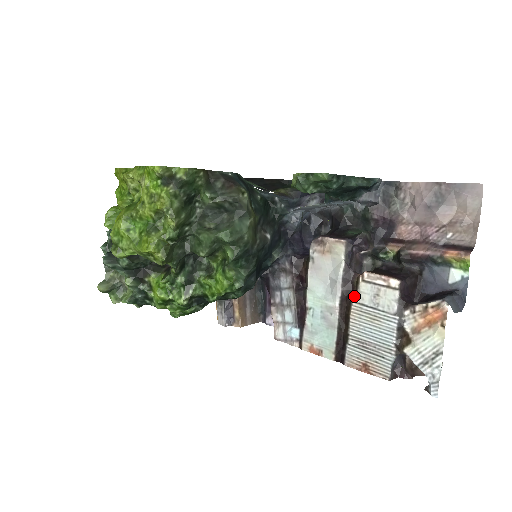
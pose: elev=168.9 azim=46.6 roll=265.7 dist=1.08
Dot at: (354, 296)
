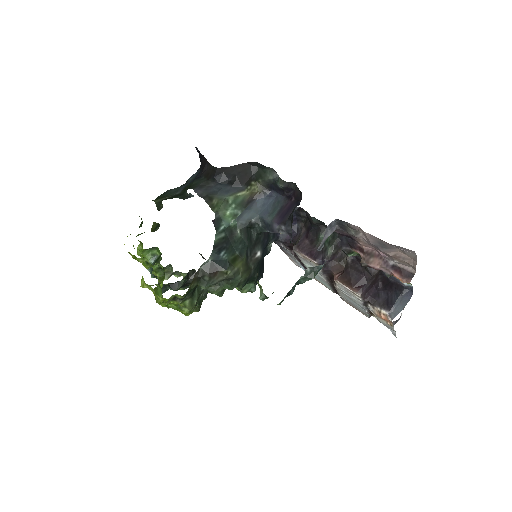
Dot at: occluded
